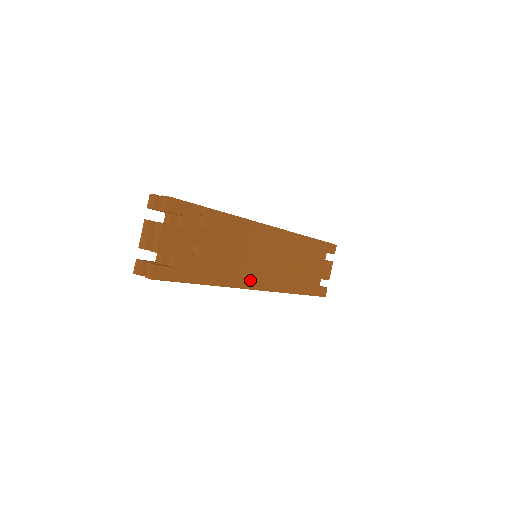
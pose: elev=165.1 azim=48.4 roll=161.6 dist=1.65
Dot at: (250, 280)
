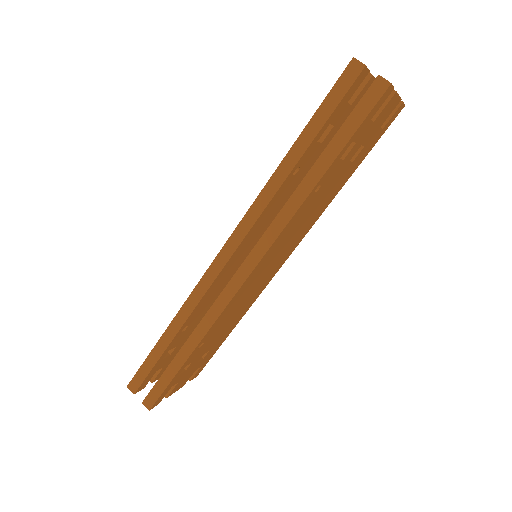
Dot at: (269, 278)
